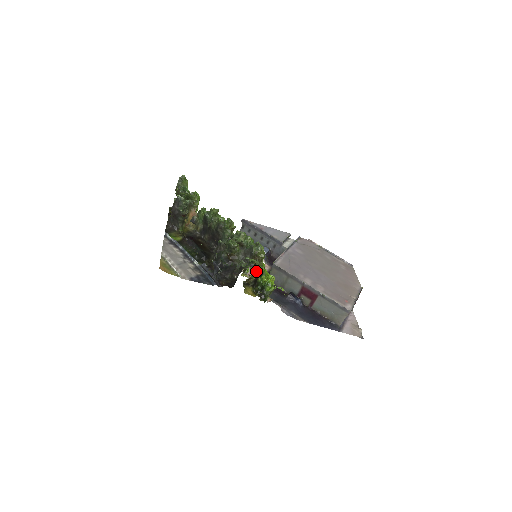
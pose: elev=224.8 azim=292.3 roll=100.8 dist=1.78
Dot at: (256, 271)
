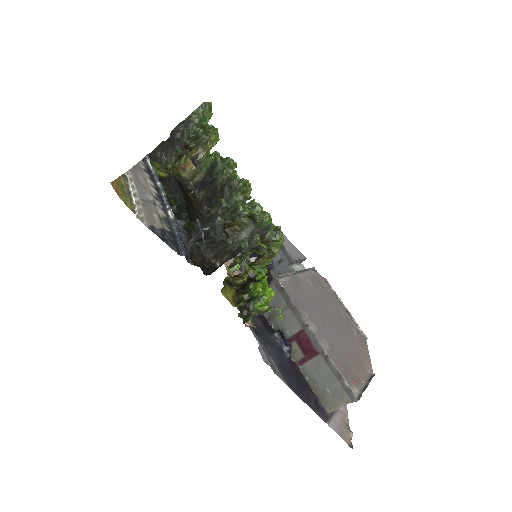
Dot at: (252, 271)
